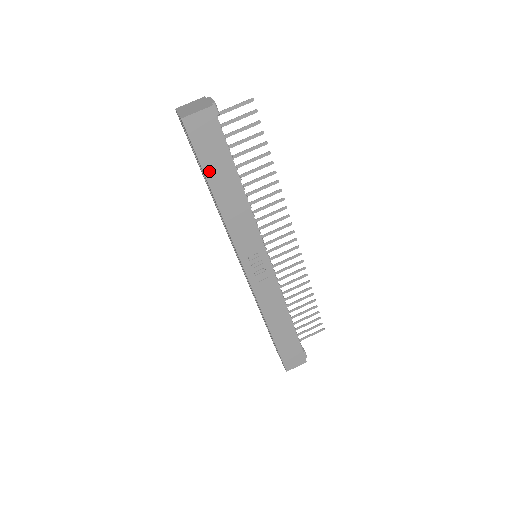
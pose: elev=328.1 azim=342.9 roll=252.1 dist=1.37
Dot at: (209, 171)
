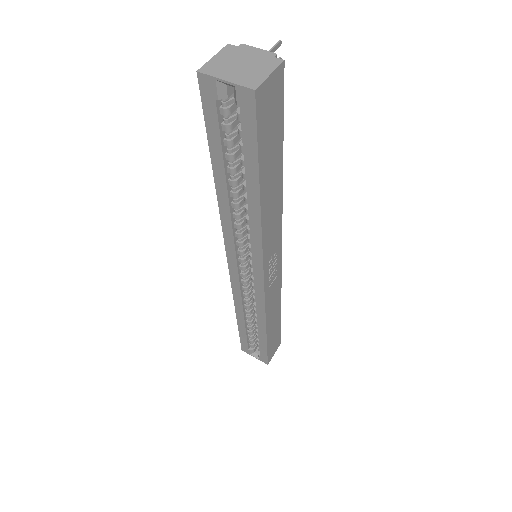
Dot at: (263, 165)
